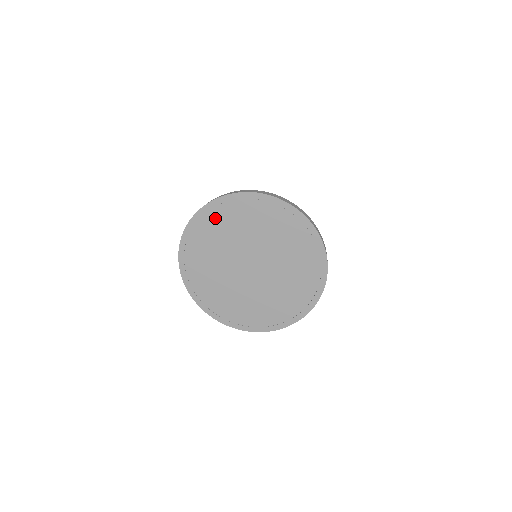
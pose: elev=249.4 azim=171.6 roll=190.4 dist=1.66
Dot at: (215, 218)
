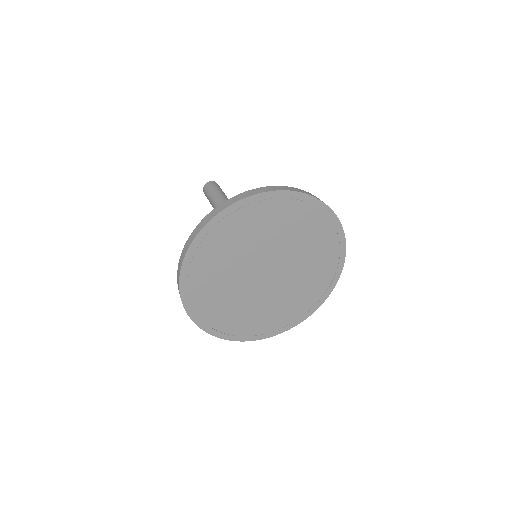
Dot at: (200, 268)
